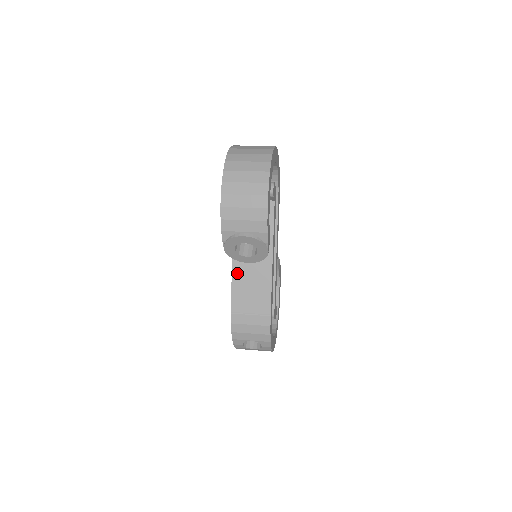
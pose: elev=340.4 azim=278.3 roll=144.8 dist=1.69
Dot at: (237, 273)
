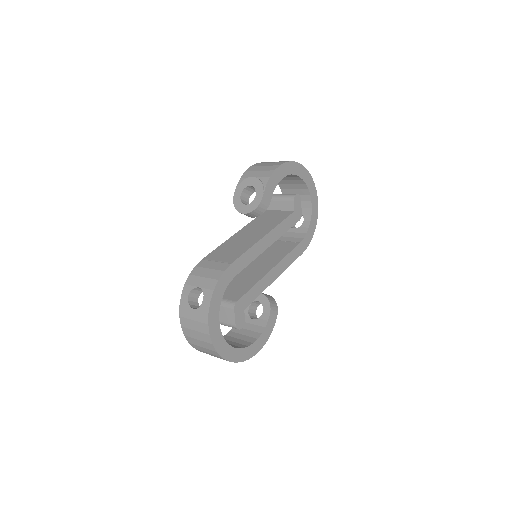
Dot at: (231, 240)
